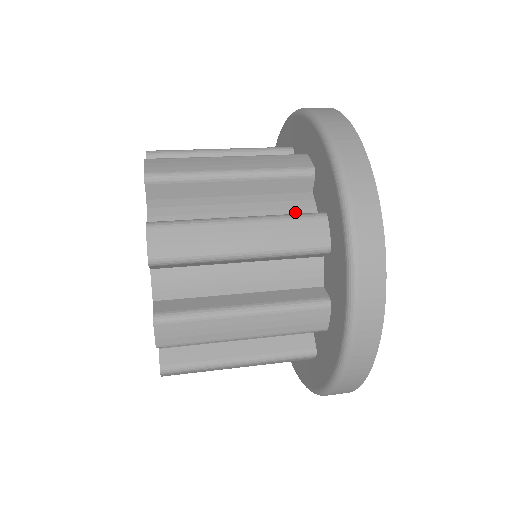
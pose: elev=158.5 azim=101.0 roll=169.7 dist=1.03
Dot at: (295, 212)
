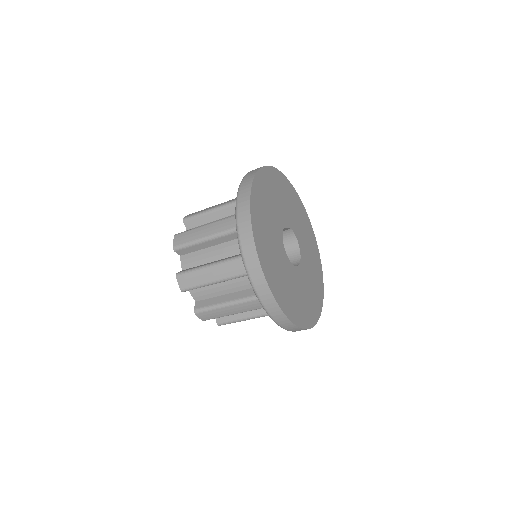
Dot at: occluded
